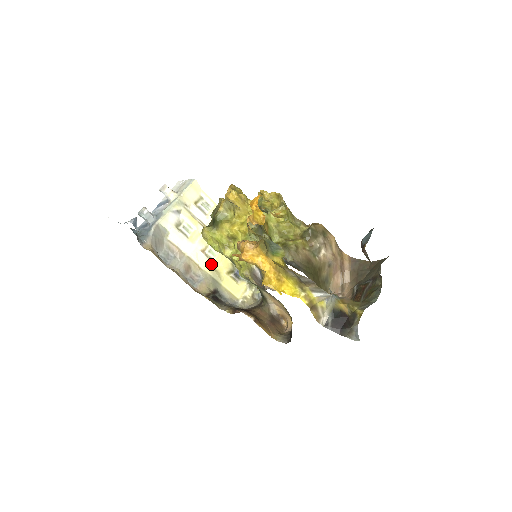
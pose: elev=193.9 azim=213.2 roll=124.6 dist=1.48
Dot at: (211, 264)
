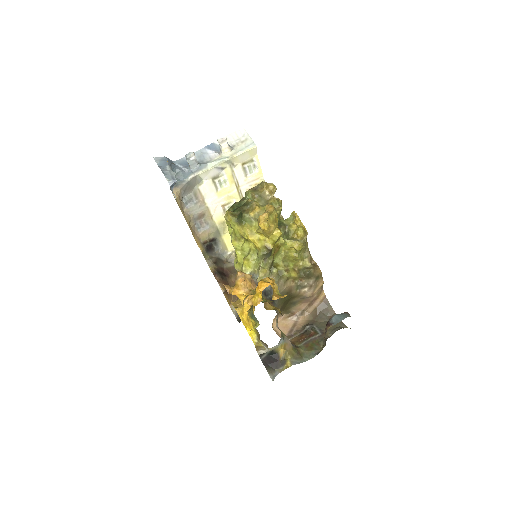
Dot at: (223, 218)
